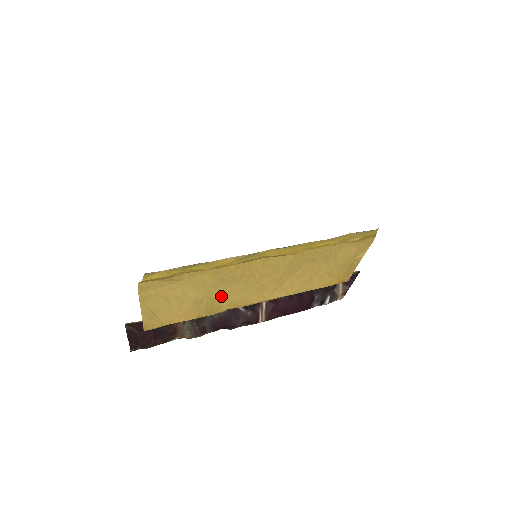
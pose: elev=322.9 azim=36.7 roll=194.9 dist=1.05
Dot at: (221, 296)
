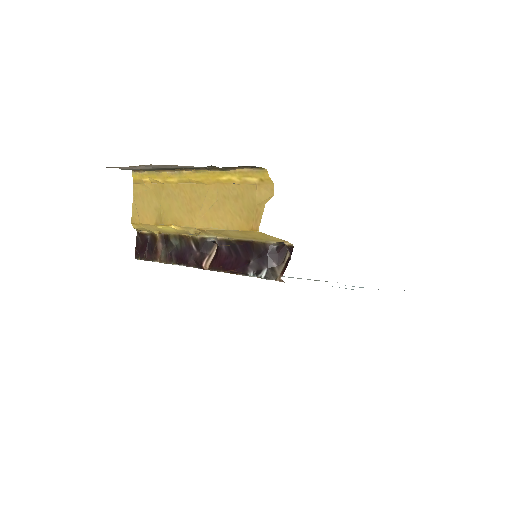
Dot at: (168, 210)
